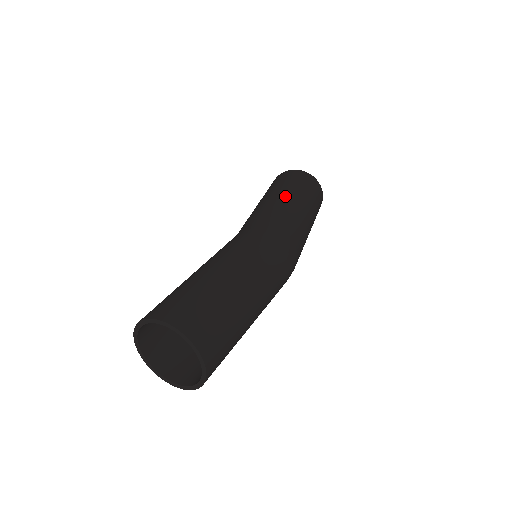
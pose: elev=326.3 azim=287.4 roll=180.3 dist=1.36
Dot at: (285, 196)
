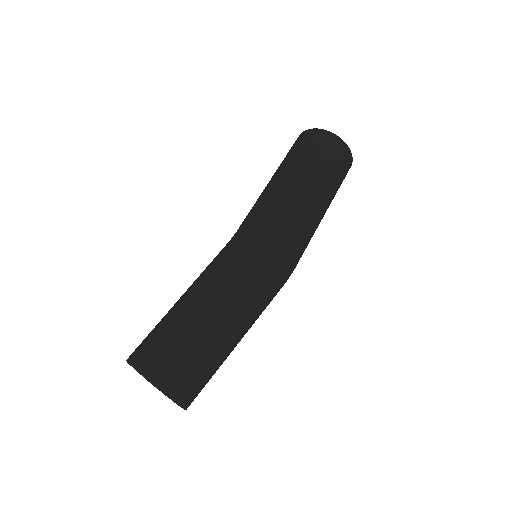
Dot at: (284, 178)
